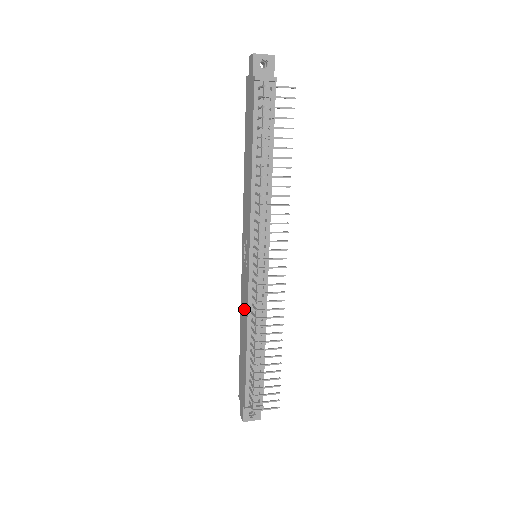
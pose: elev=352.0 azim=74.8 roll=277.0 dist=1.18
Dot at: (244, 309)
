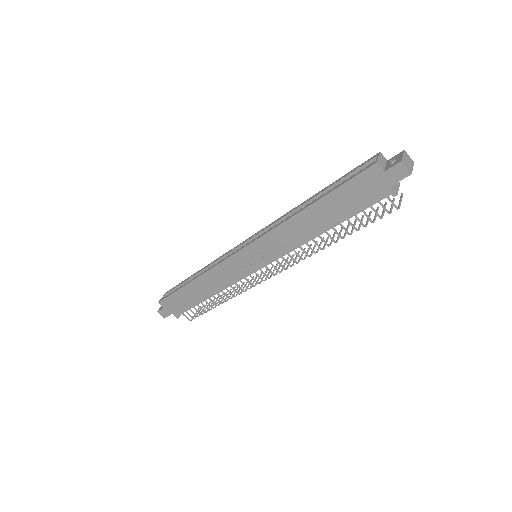
Dot at: (219, 280)
